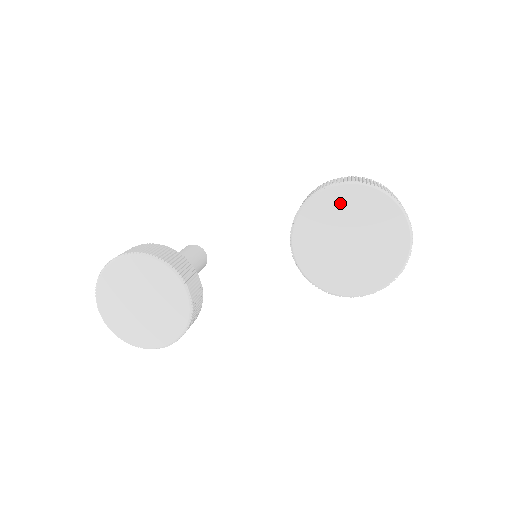
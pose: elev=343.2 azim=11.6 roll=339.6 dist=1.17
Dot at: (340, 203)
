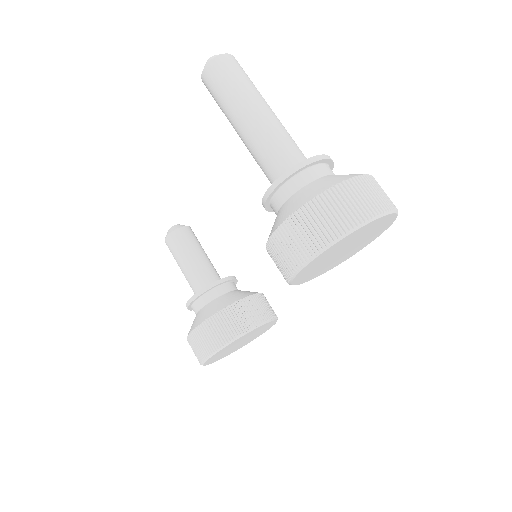
Dot at: (317, 263)
